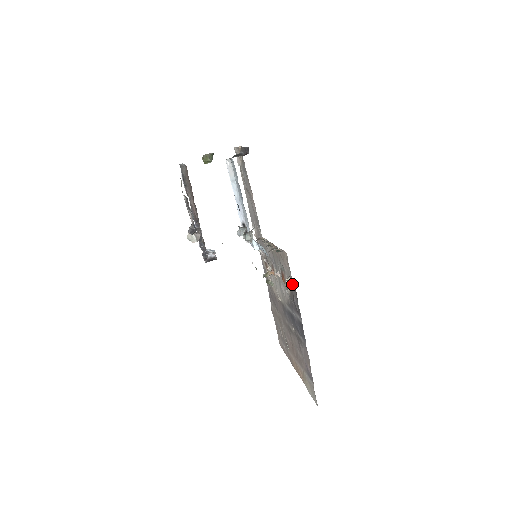
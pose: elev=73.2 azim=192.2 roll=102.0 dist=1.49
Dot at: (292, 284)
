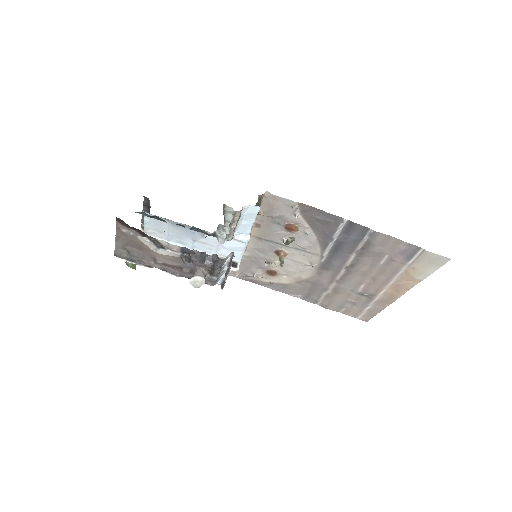
Dot at: (301, 209)
